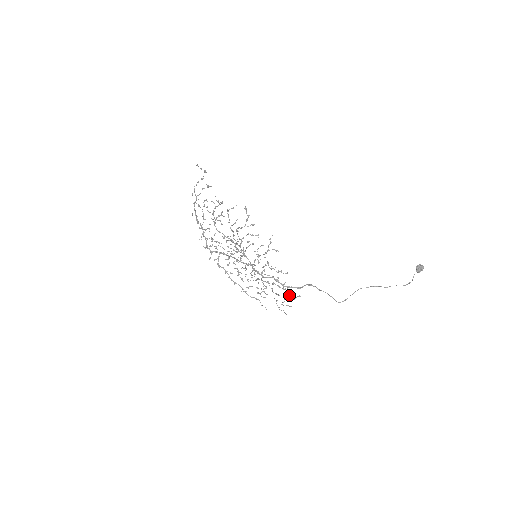
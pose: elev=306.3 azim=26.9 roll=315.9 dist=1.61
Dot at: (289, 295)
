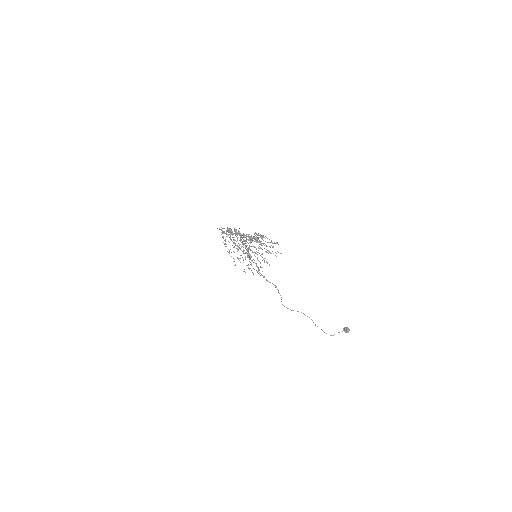
Dot at: occluded
